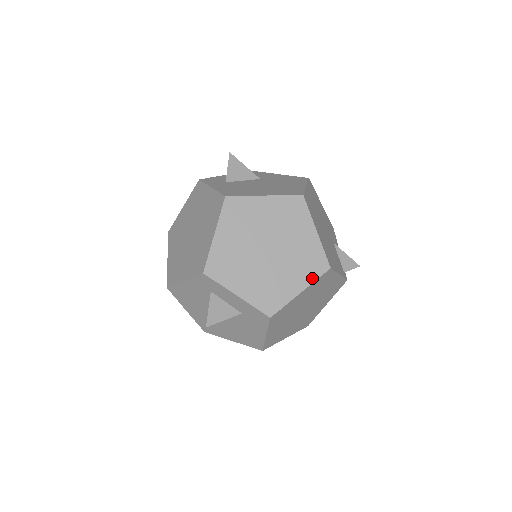
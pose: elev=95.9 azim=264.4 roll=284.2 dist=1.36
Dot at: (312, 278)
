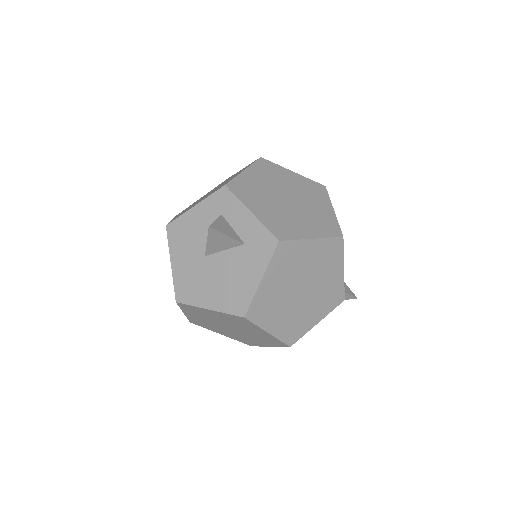
Dot at: (325, 234)
